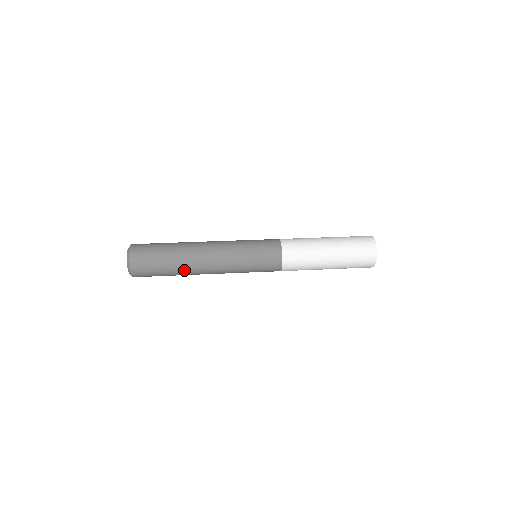
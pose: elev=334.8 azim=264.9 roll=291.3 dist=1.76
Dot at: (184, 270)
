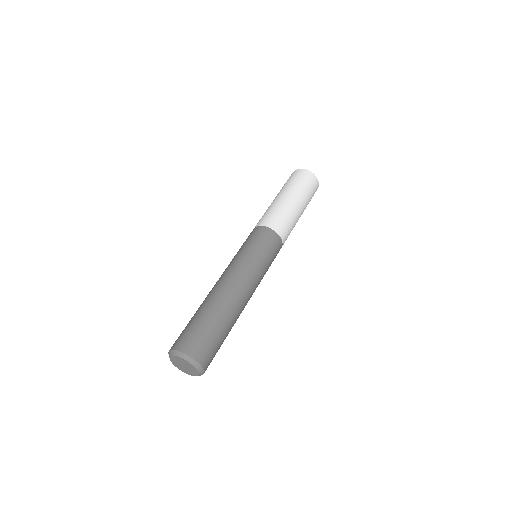
Dot at: occluded
